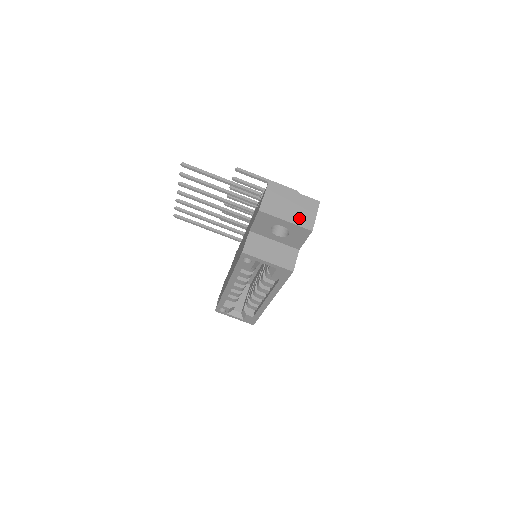
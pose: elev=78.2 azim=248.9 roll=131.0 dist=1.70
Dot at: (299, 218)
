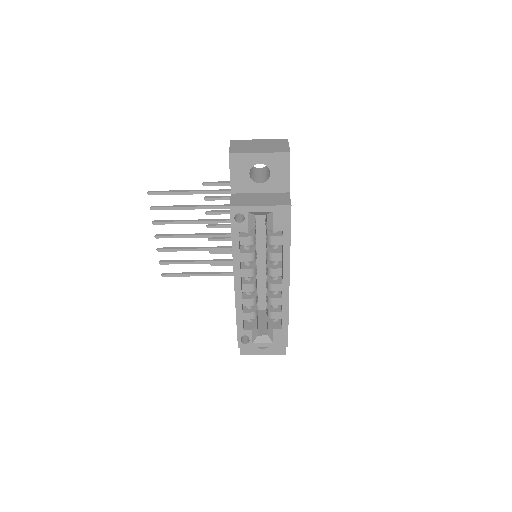
Dot at: (272, 149)
